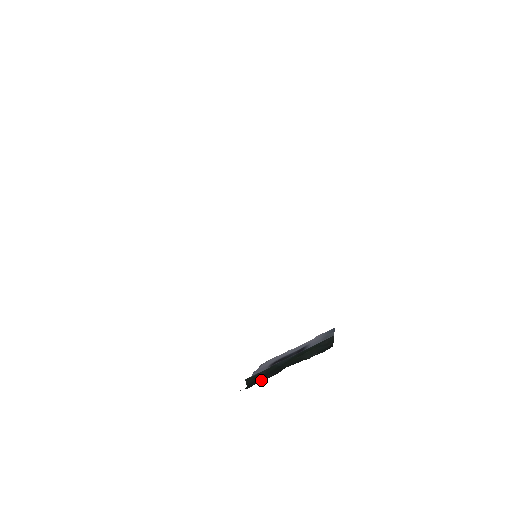
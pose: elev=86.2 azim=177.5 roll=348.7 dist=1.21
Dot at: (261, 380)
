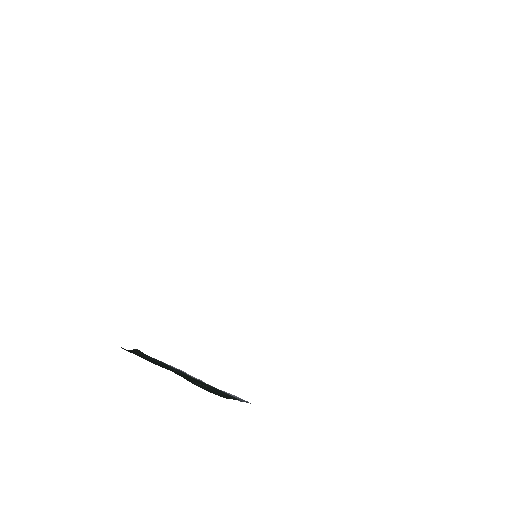
Dot at: (141, 356)
